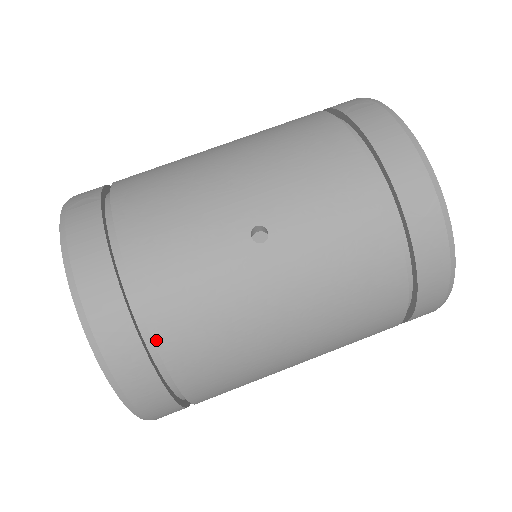
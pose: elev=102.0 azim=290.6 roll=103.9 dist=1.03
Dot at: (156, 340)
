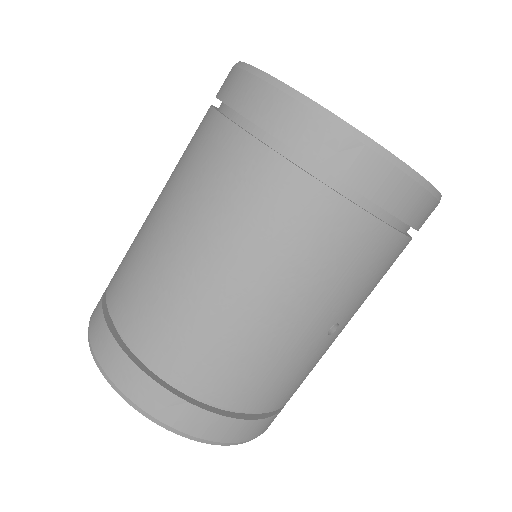
Dot at: occluded
